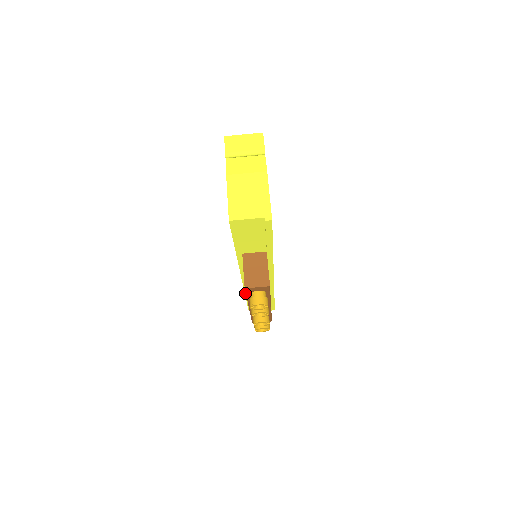
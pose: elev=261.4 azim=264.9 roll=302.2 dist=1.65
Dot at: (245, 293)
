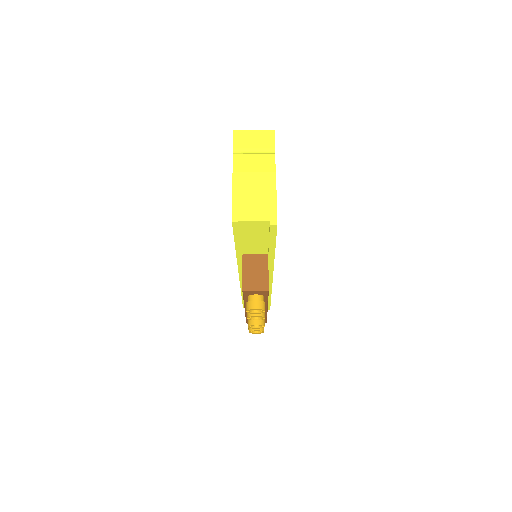
Dot at: (241, 292)
